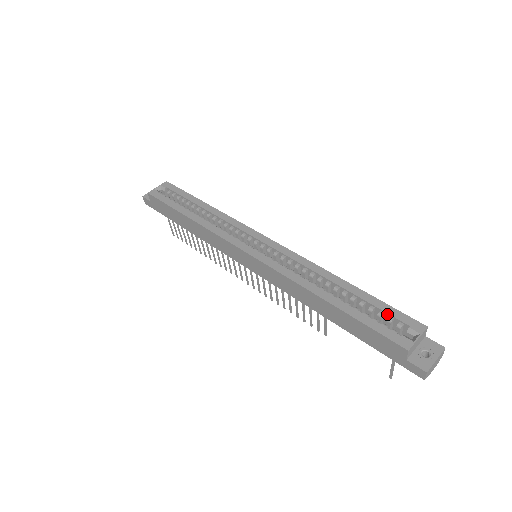
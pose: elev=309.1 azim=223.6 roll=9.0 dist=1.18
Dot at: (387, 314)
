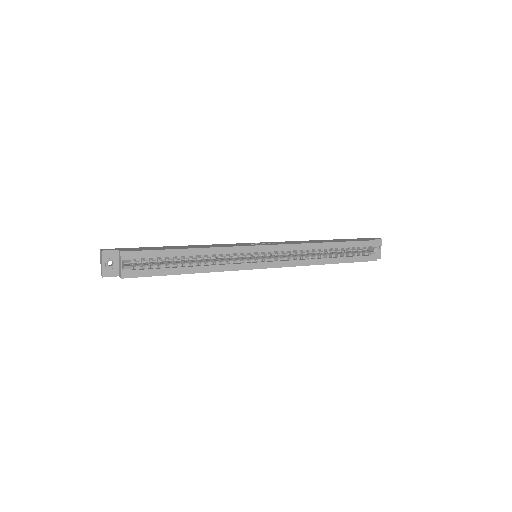
Dot at: (359, 247)
